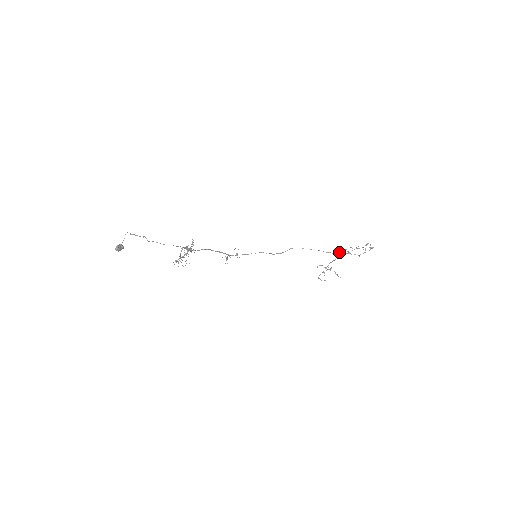
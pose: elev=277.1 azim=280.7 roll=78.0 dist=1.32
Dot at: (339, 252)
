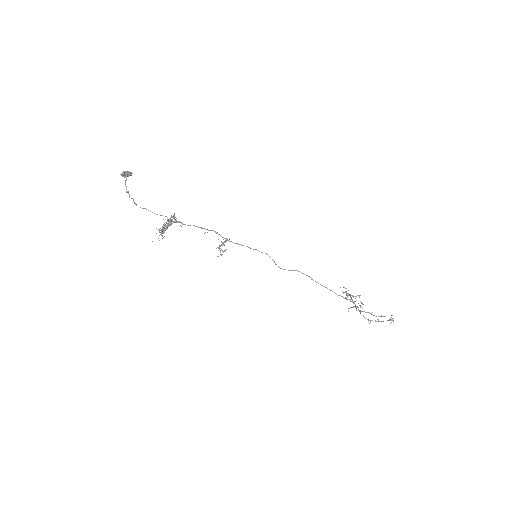
Dot at: (354, 301)
